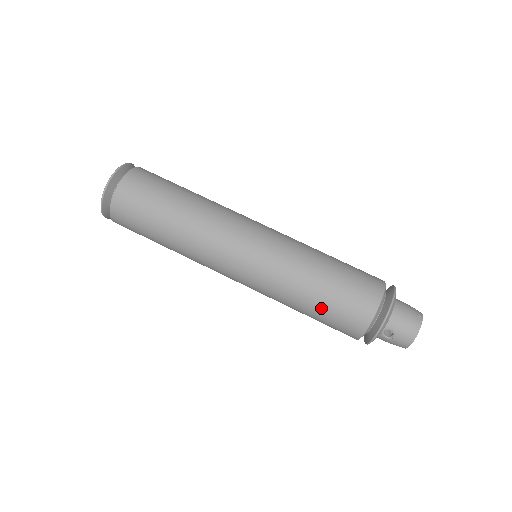
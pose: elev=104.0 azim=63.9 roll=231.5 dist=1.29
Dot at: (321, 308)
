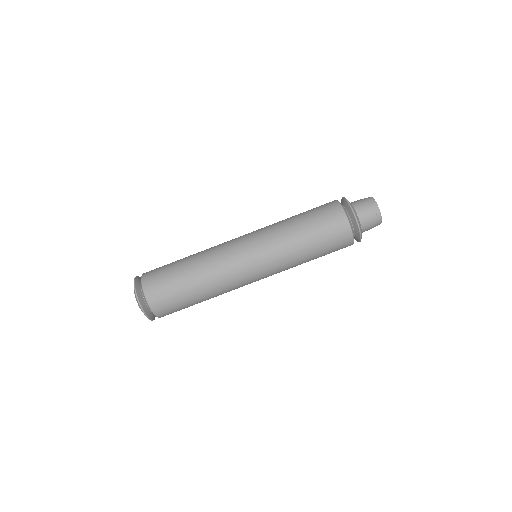
Dot at: occluded
